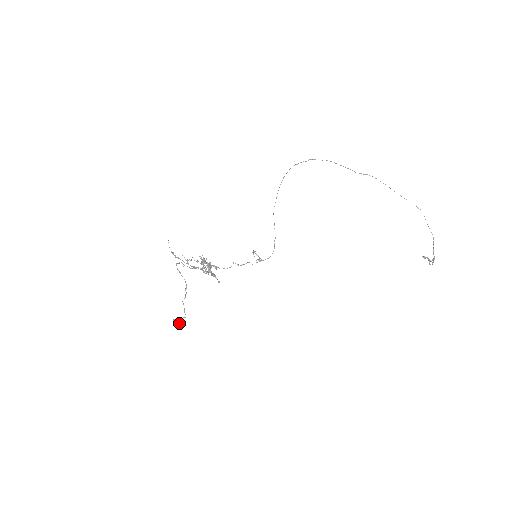
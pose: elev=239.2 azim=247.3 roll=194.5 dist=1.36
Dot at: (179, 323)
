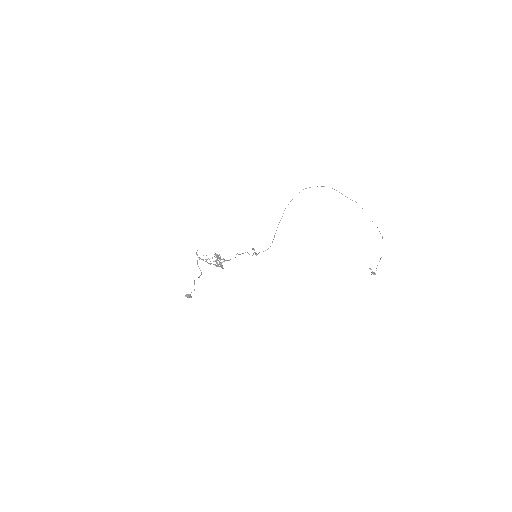
Dot at: (190, 297)
